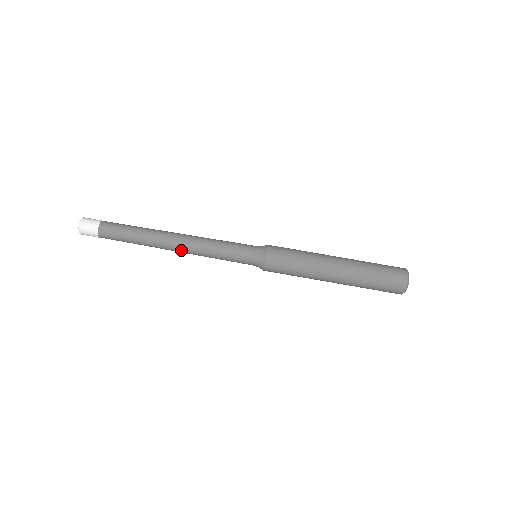
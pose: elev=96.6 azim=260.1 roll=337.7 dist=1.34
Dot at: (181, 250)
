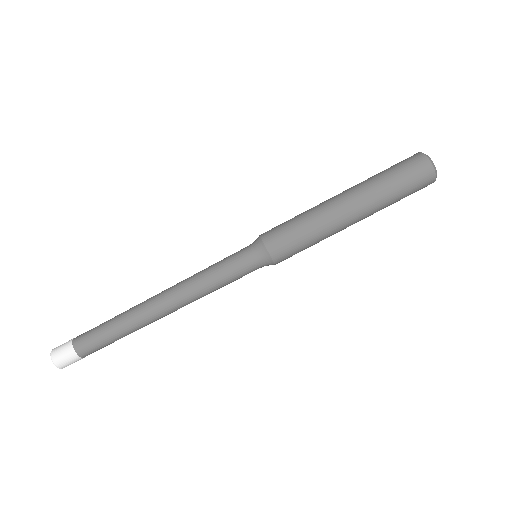
Dot at: (177, 309)
